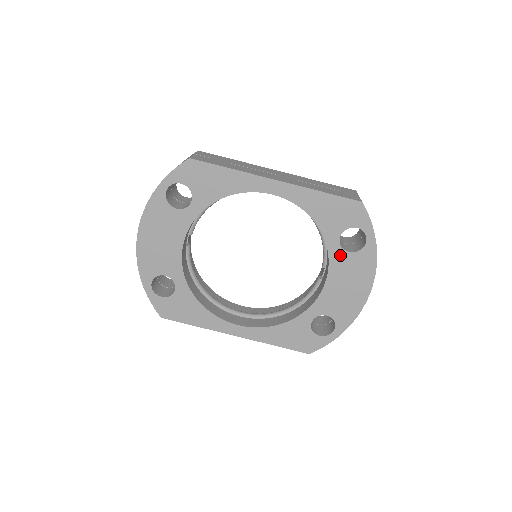
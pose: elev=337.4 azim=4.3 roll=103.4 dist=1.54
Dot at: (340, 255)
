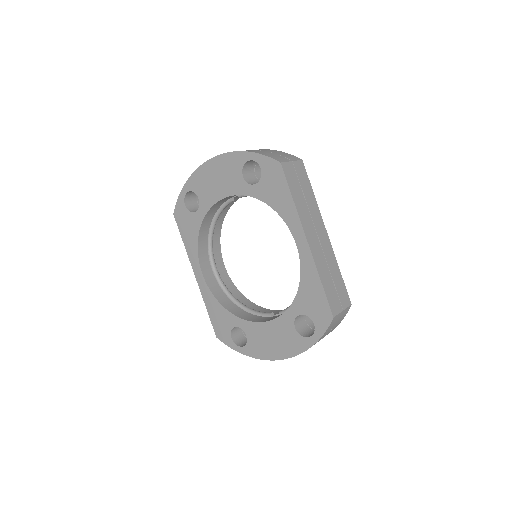
Dot at: (289, 322)
